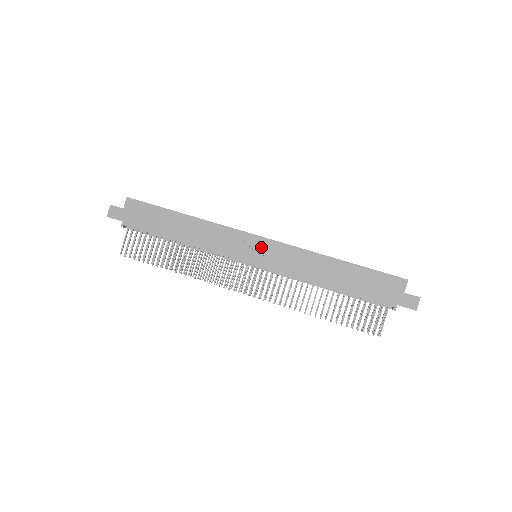
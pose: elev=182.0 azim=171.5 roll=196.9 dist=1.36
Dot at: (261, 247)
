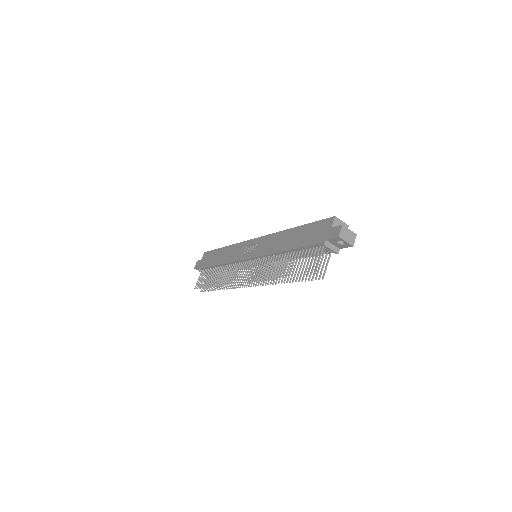
Dot at: (254, 245)
